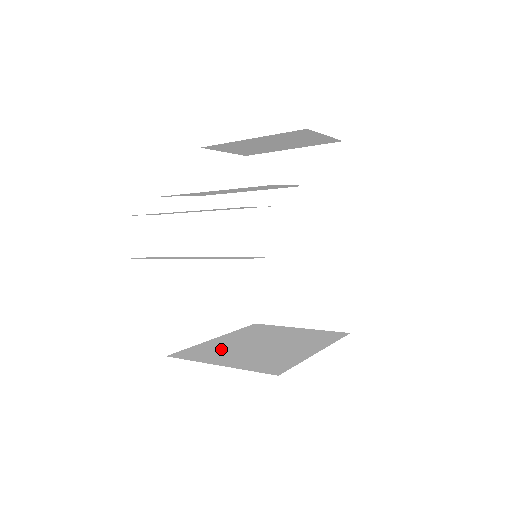
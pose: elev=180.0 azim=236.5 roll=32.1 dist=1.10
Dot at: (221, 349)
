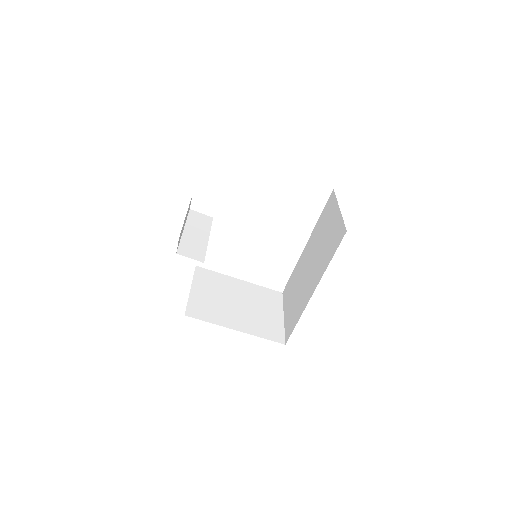
Dot at: (218, 285)
